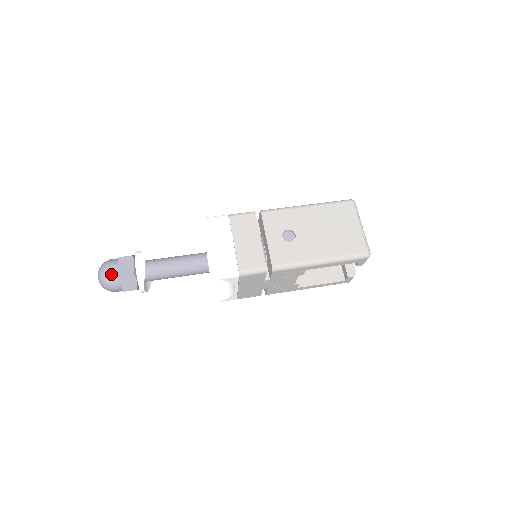
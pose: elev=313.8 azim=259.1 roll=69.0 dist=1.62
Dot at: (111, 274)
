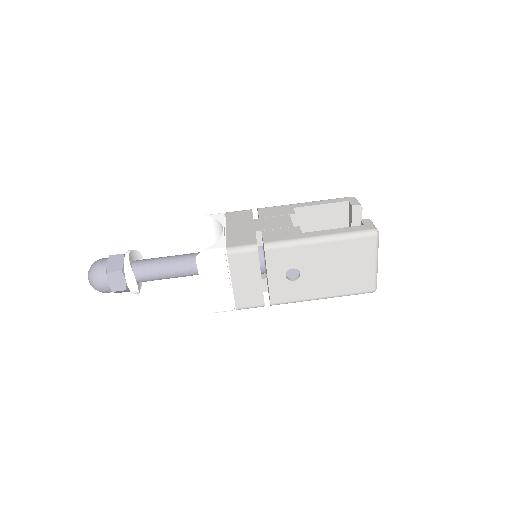
Dot at: (103, 289)
